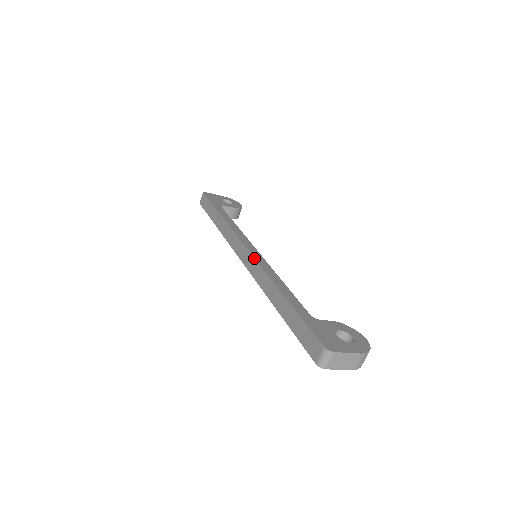
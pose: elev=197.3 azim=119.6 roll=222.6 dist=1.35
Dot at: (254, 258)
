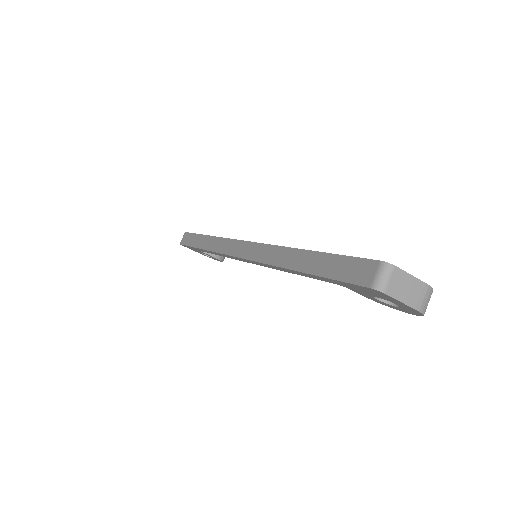
Dot at: occluded
